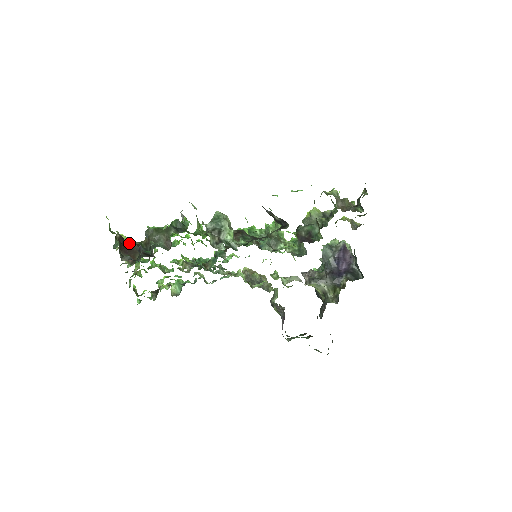
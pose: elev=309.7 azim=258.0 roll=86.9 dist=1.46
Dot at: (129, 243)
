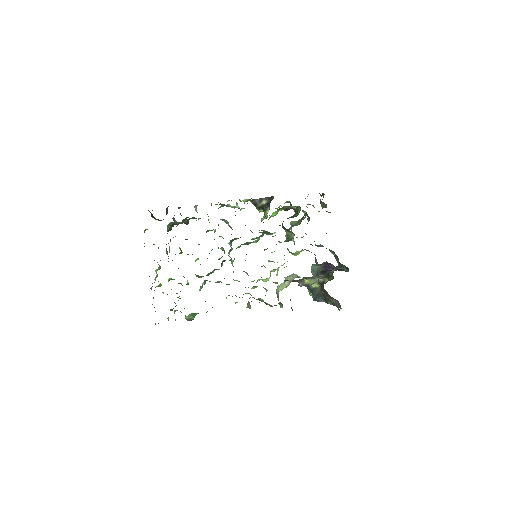
Dot at: occluded
